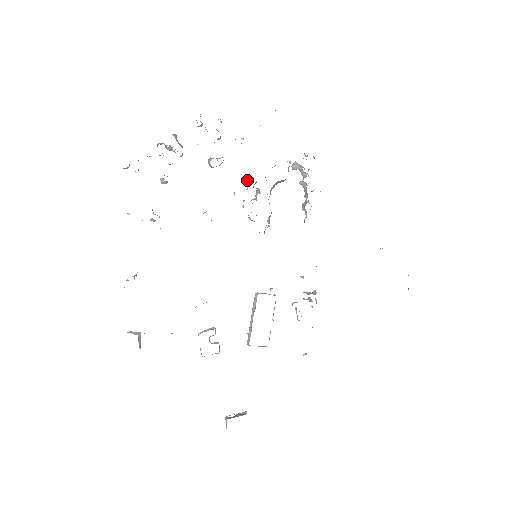
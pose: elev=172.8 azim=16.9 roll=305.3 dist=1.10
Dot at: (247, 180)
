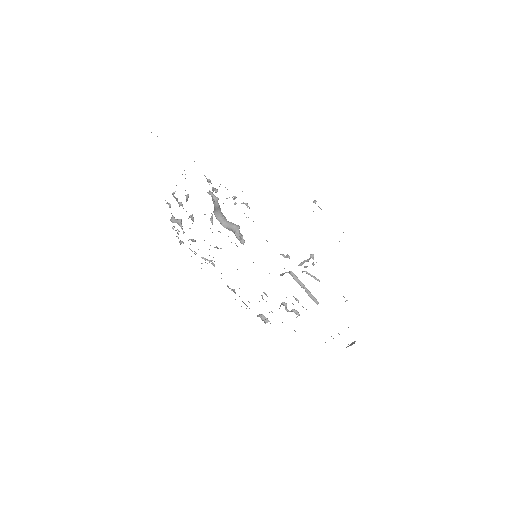
Dot at: occluded
